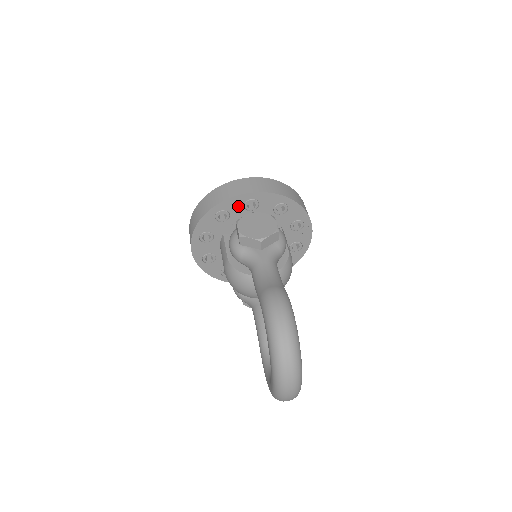
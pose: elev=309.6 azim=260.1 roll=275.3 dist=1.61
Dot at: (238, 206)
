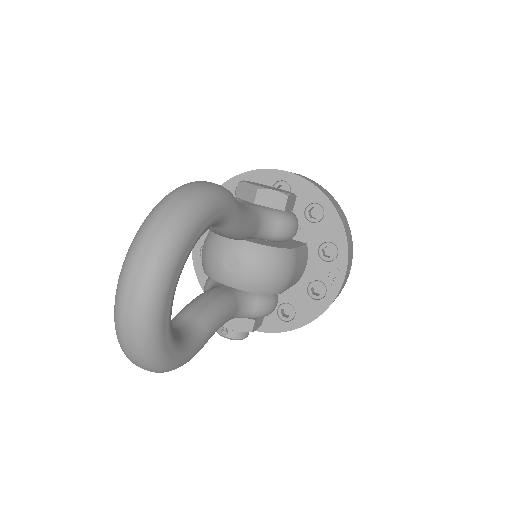
Dot at: occluded
